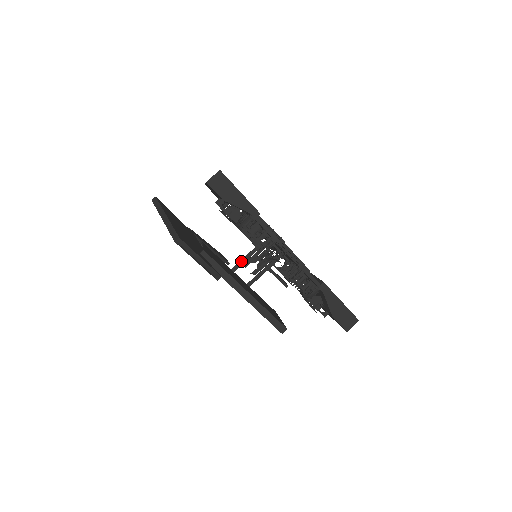
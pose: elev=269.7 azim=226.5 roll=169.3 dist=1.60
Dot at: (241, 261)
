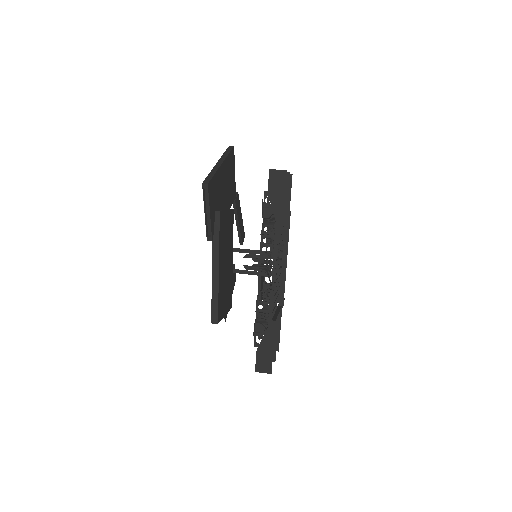
Dot at: (246, 250)
